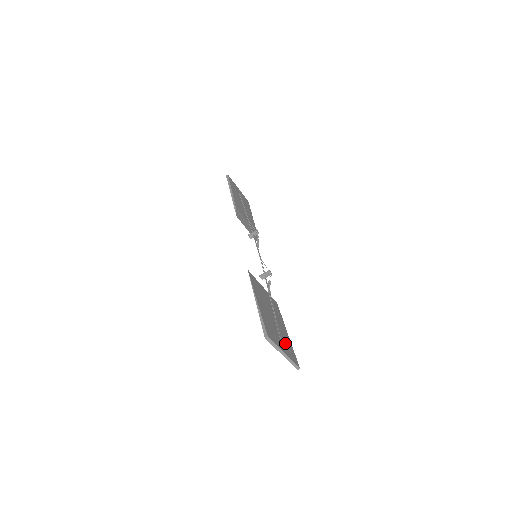
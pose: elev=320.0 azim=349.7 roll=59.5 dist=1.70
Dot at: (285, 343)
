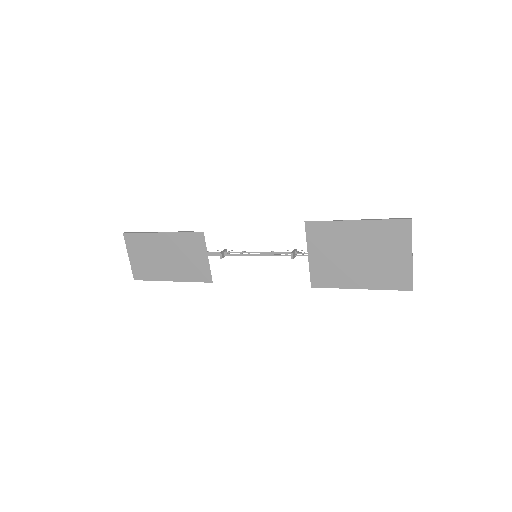
Dot at: (389, 268)
